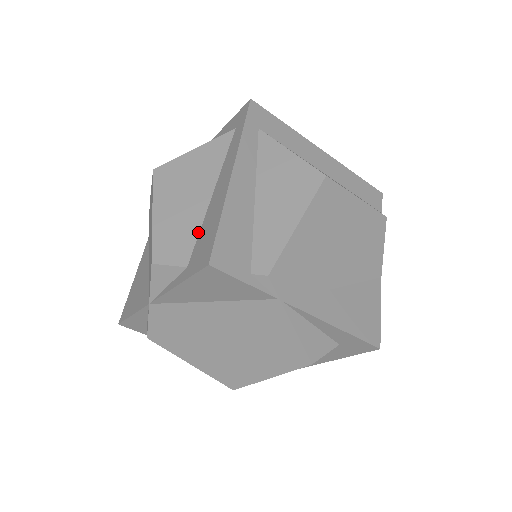
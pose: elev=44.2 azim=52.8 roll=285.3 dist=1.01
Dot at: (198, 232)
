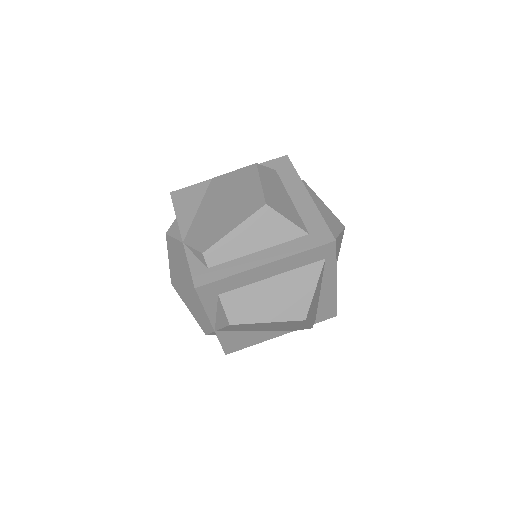
Dot at: occluded
